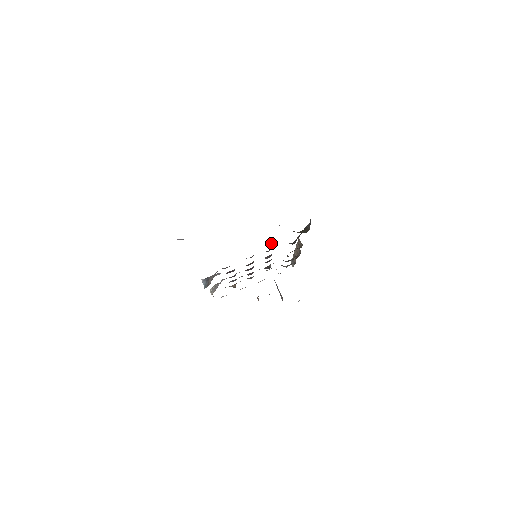
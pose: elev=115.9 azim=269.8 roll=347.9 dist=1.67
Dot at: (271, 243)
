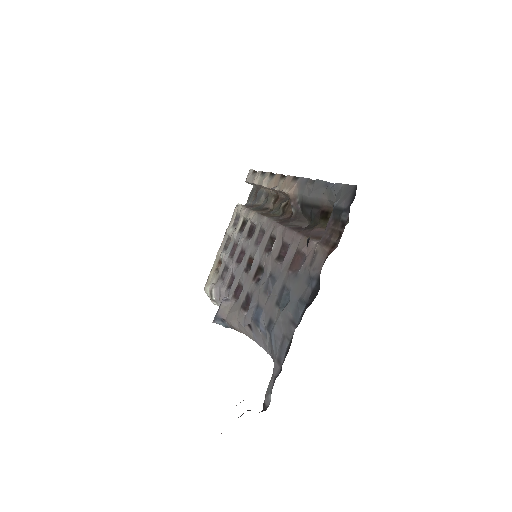
Dot at: occluded
